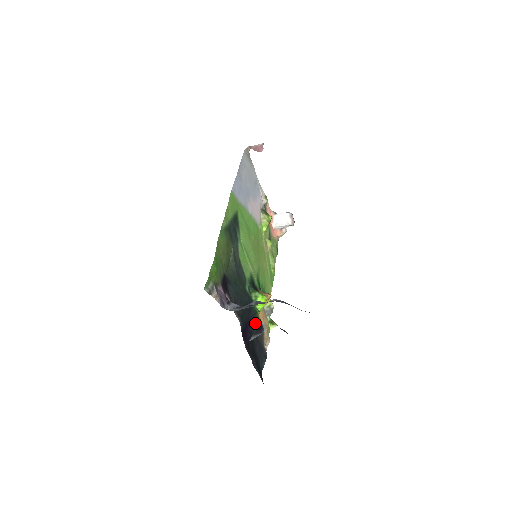
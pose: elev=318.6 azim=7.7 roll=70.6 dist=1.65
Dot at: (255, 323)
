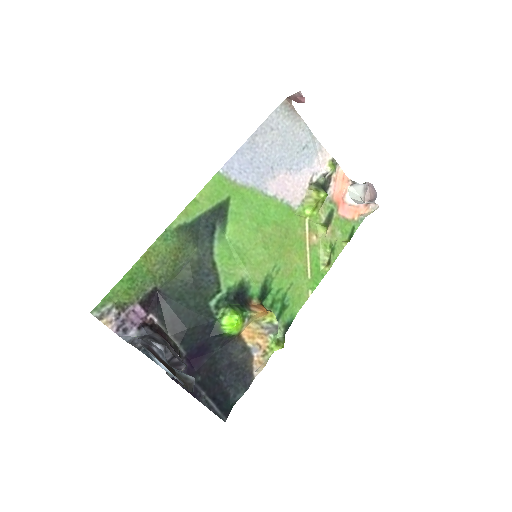
Dot at: (229, 344)
